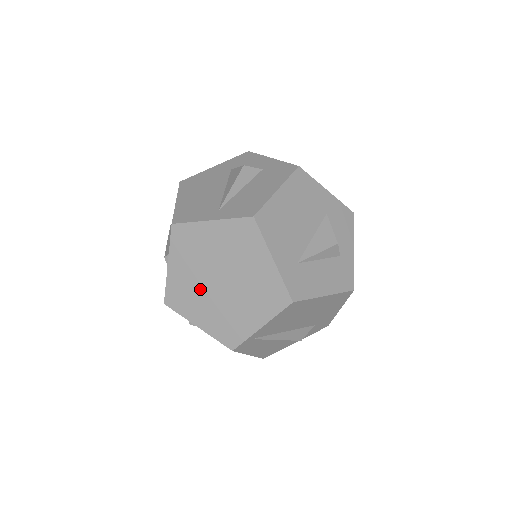
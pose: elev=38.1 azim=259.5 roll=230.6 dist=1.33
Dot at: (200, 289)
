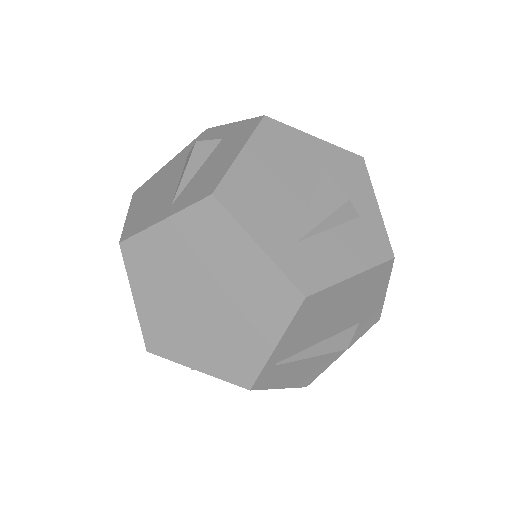
Dot at: (181, 318)
